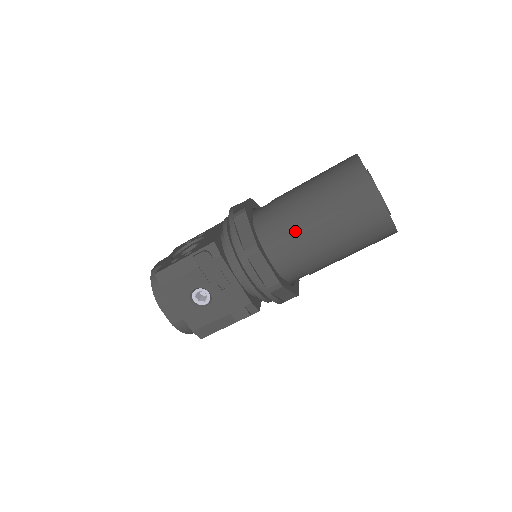
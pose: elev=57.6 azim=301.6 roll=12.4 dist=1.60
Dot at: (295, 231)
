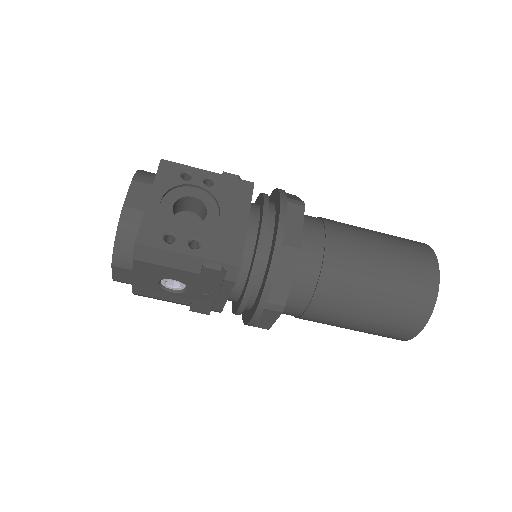
Dot at: (327, 307)
